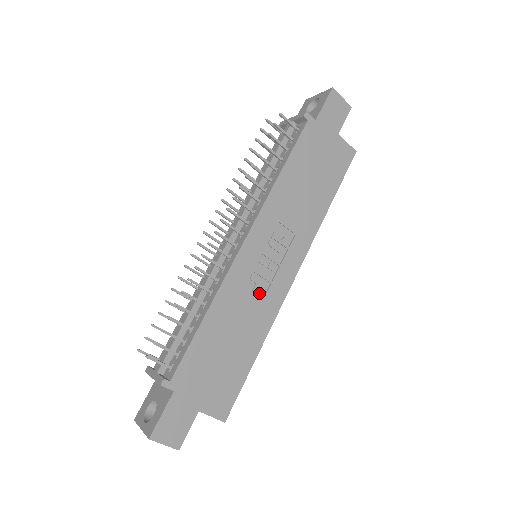
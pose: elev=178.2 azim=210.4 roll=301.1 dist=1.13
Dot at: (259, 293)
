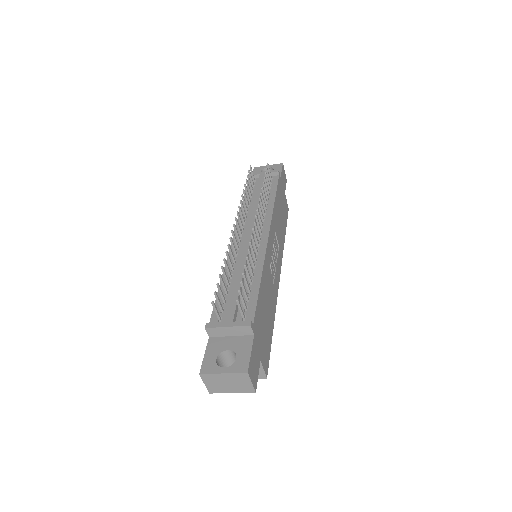
Dot at: (272, 279)
